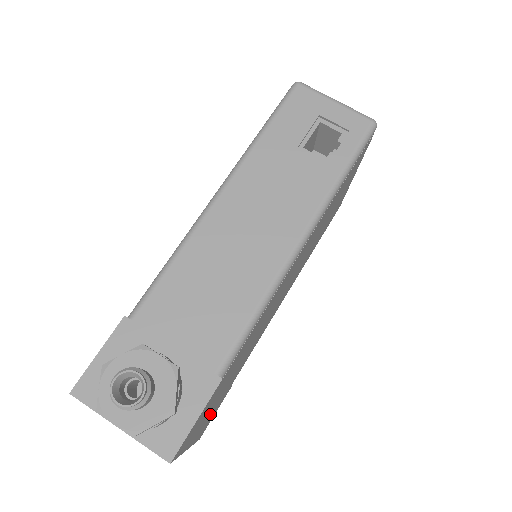
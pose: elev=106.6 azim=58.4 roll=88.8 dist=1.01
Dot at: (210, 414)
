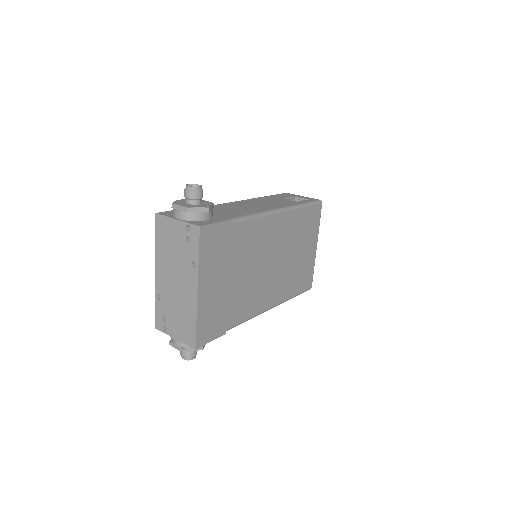
Dot at: (213, 296)
